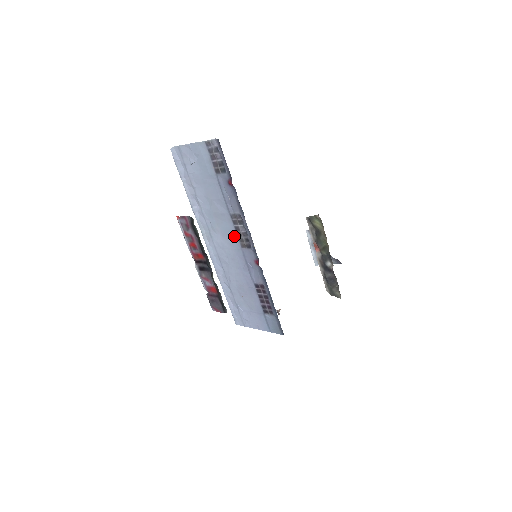
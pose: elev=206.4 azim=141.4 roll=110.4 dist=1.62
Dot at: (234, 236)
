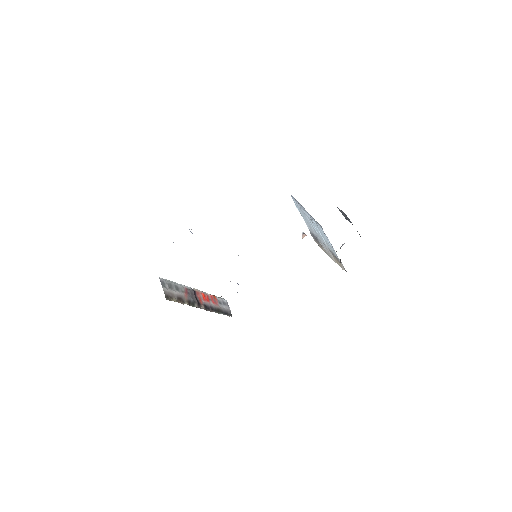
Dot at: occluded
